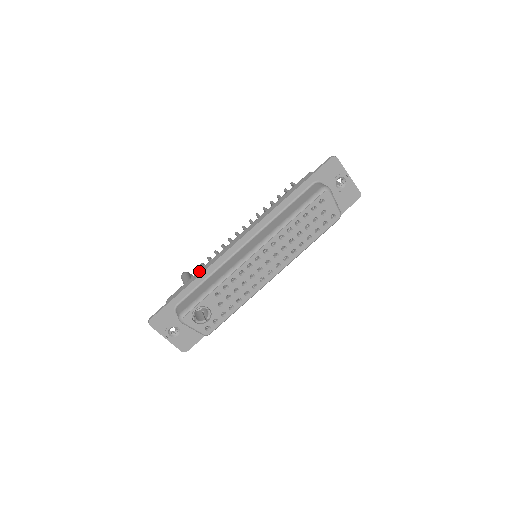
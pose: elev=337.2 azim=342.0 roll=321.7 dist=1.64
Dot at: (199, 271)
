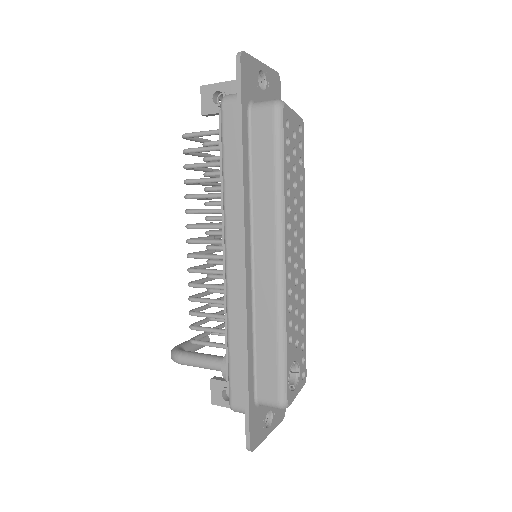
Dot at: (231, 343)
